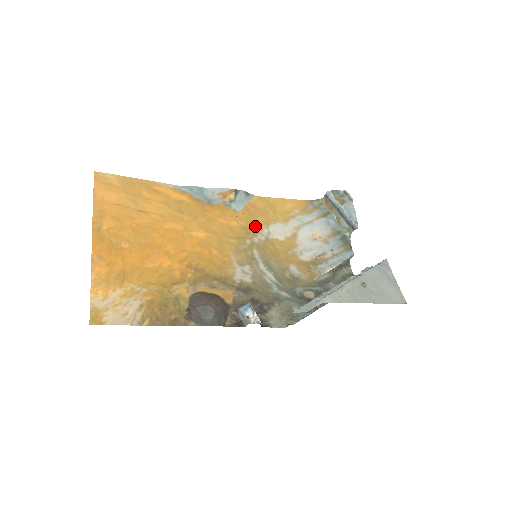
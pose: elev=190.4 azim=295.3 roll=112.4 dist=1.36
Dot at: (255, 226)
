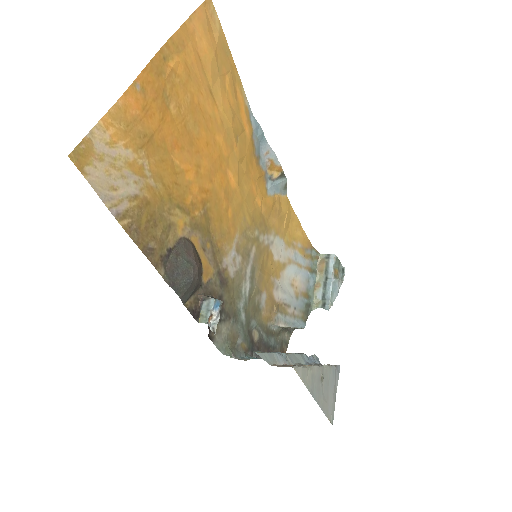
Dot at: (269, 223)
